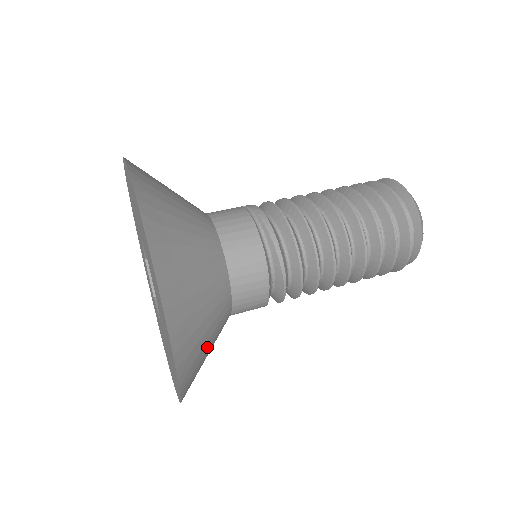
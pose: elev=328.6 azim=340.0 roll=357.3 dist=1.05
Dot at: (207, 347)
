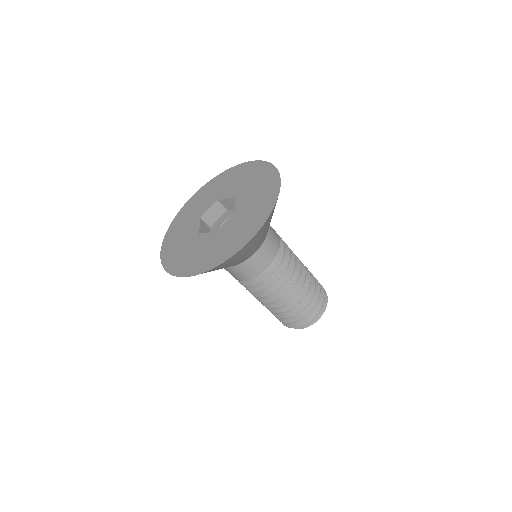
Dot at: (259, 239)
